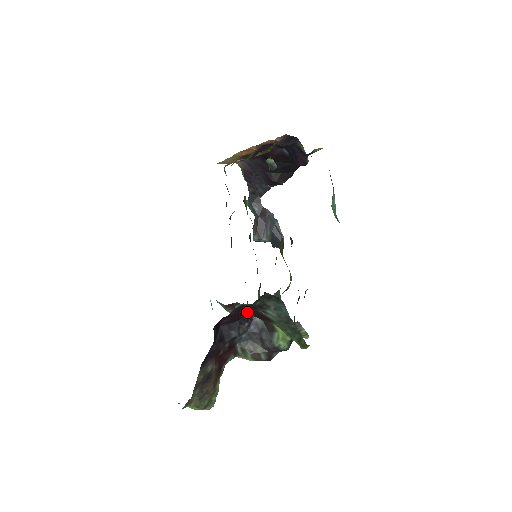
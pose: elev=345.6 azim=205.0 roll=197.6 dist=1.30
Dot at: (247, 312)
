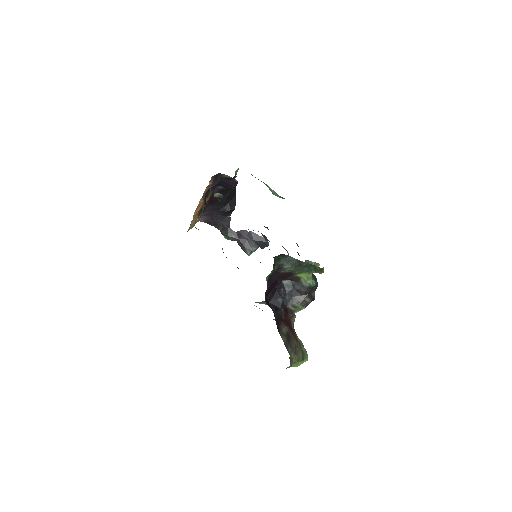
Dot at: (276, 280)
